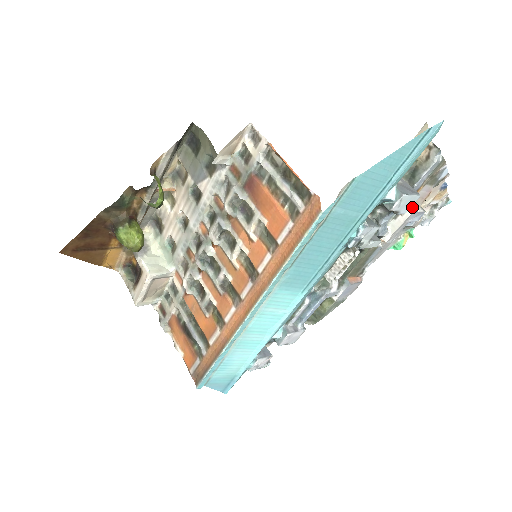
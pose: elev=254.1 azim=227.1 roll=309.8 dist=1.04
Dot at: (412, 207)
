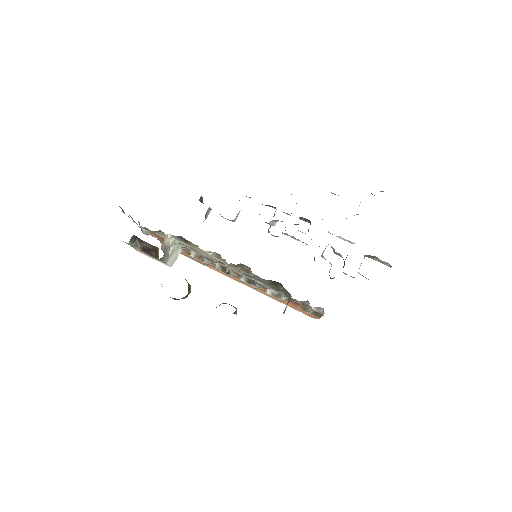
Dot at: occluded
